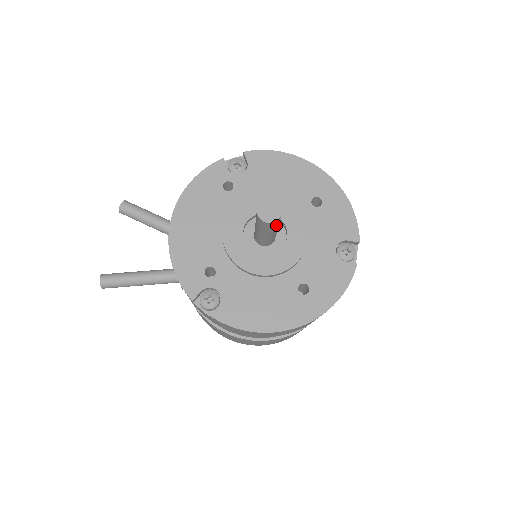
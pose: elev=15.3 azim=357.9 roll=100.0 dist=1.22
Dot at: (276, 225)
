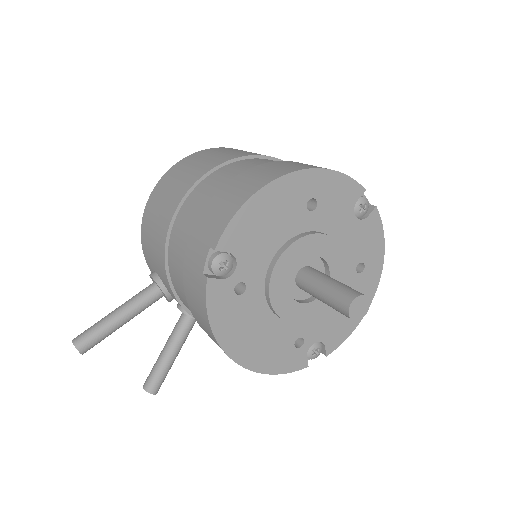
Dot at: occluded
